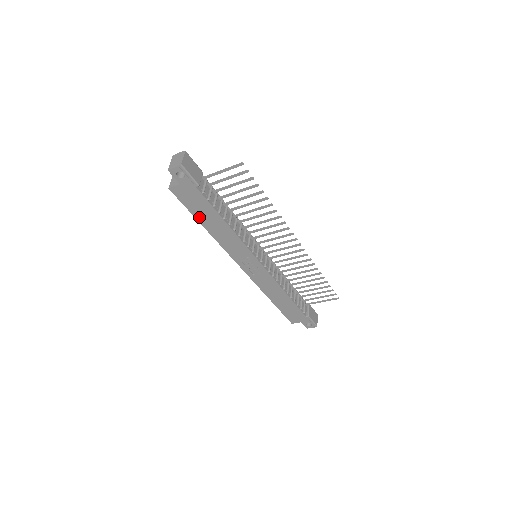
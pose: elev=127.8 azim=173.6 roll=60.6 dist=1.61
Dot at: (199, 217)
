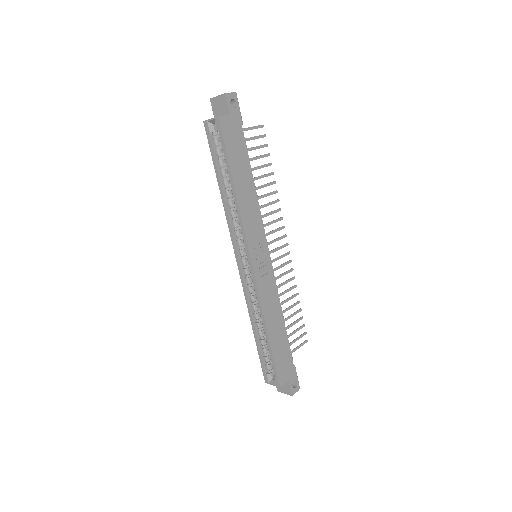
Dot at: (233, 167)
